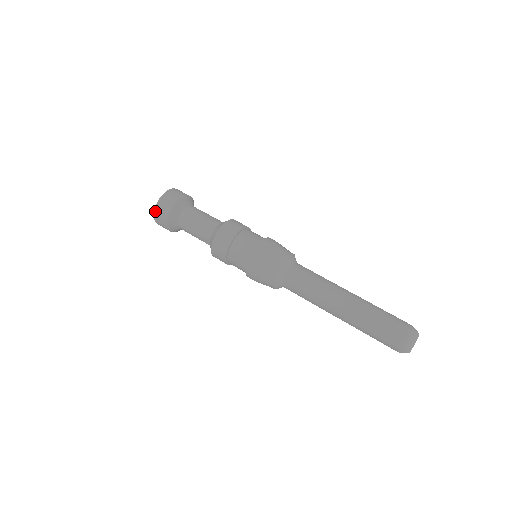
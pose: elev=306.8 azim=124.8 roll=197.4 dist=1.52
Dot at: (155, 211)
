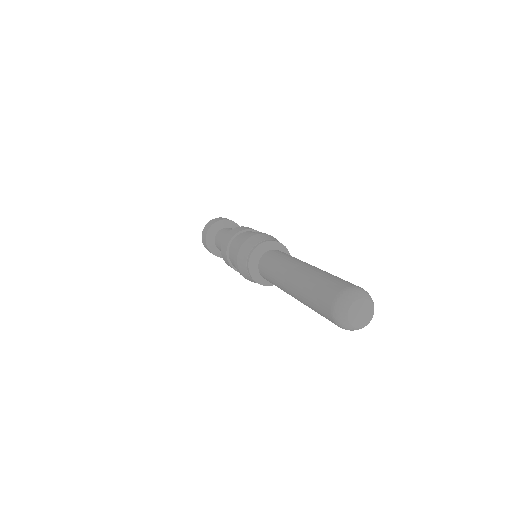
Dot at: (210, 221)
